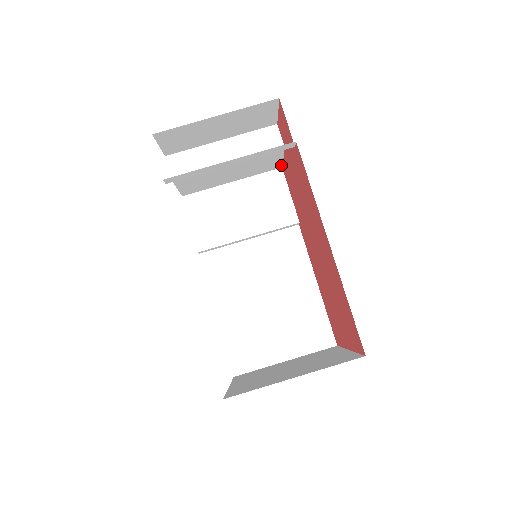
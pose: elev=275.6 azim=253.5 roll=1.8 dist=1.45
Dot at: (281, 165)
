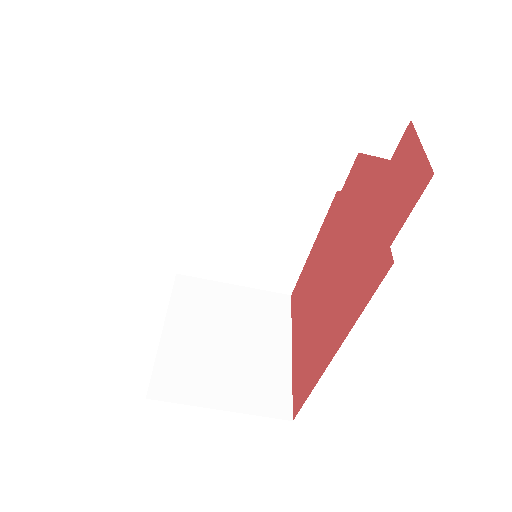
Dot at: occluded
